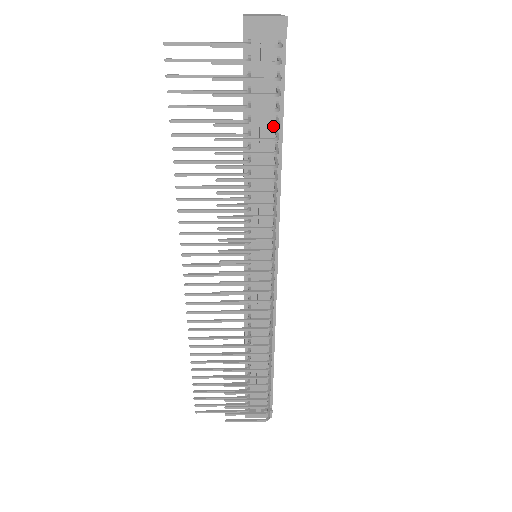
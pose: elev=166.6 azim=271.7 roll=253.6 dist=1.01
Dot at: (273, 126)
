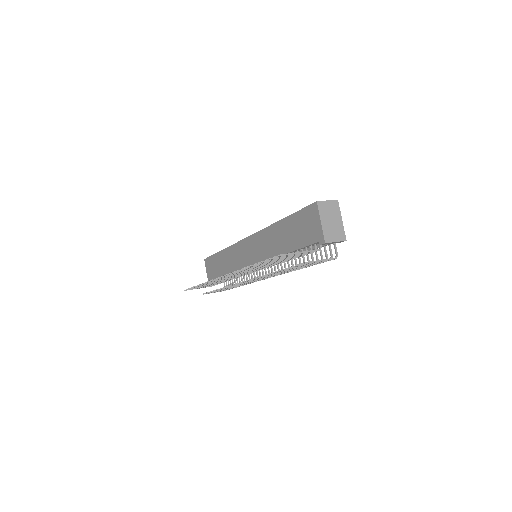
Dot at: occluded
